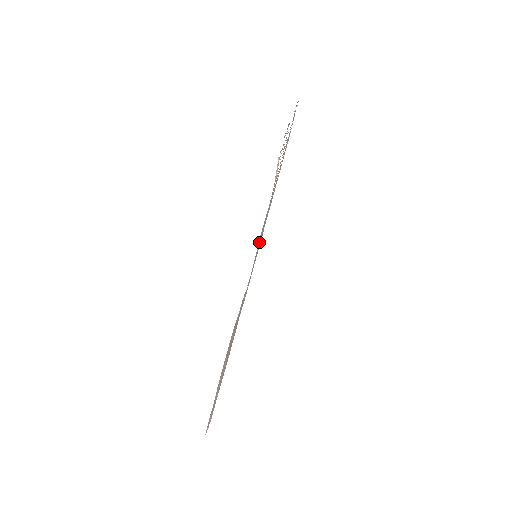
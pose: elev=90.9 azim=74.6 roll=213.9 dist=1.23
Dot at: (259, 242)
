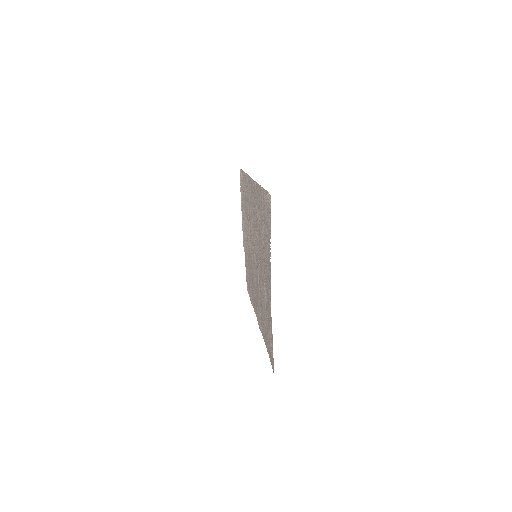
Dot at: (246, 179)
